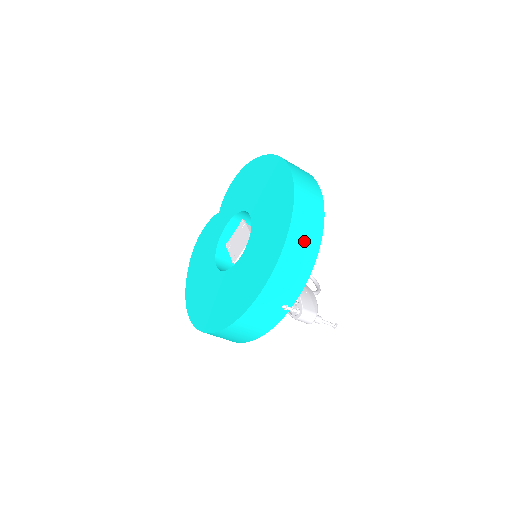
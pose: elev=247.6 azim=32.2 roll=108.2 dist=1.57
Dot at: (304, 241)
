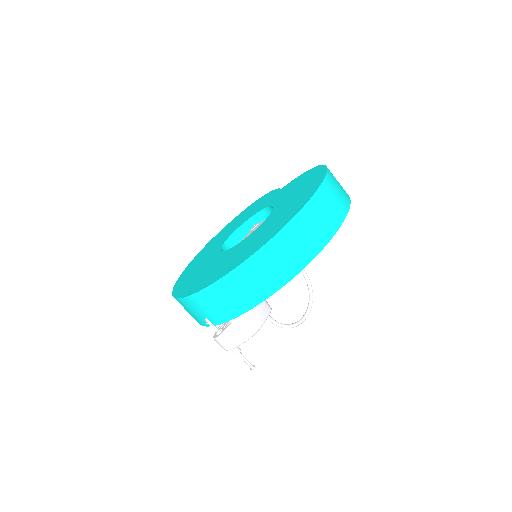
Dot at: (246, 288)
